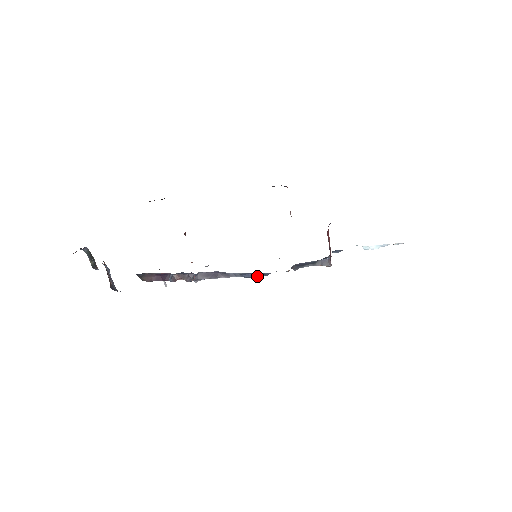
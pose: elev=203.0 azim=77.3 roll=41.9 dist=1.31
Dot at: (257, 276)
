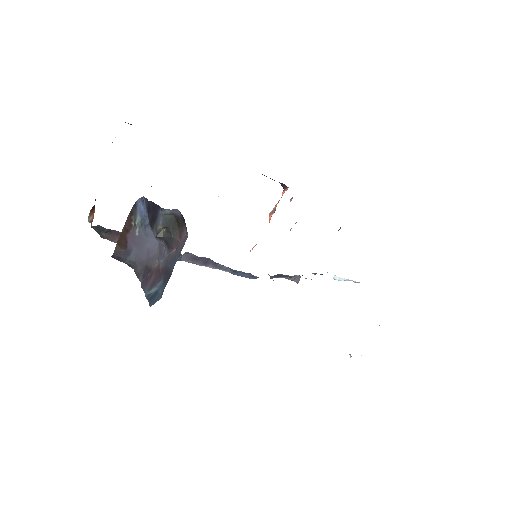
Dot at: (246, 277)
